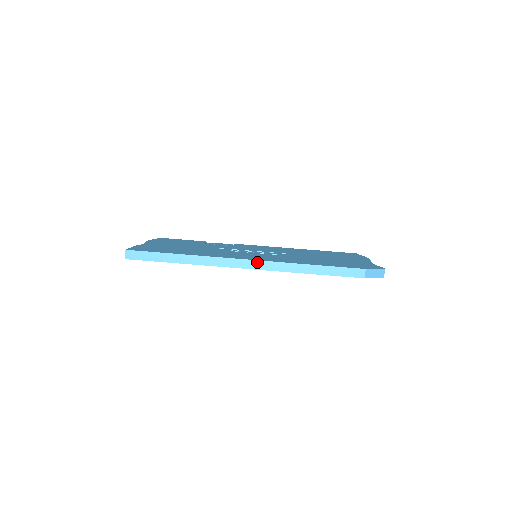
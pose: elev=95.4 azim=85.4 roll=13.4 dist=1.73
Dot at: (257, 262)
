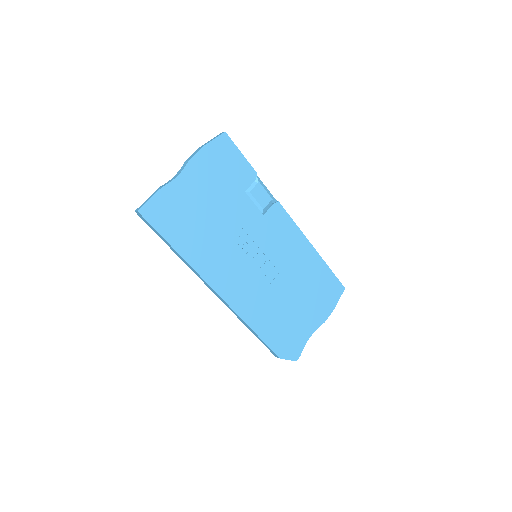
Dot at: (223, 300)
